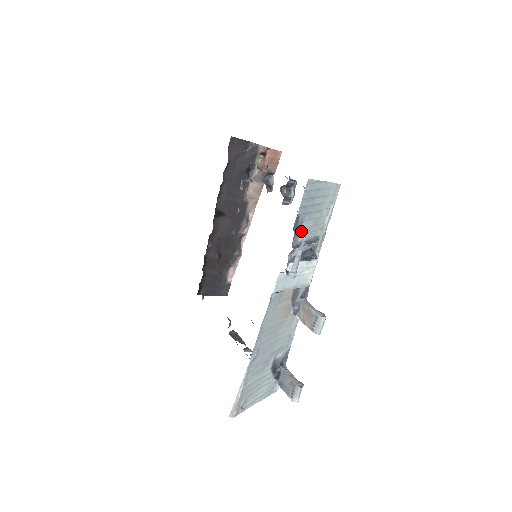
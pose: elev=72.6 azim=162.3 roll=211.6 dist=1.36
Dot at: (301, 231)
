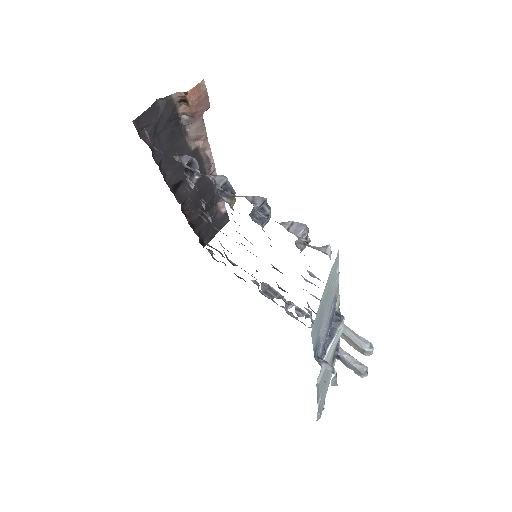
Dot at: (320, 337)
